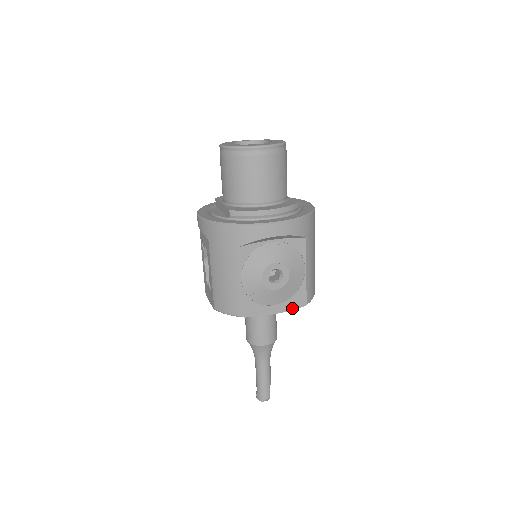
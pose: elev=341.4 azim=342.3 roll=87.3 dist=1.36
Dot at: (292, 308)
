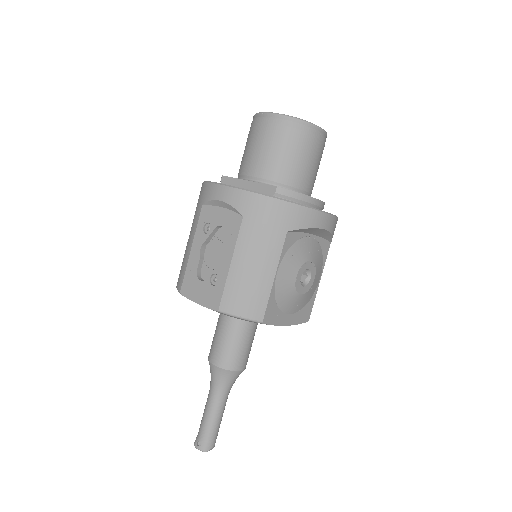
Dot at: (299, 322)
